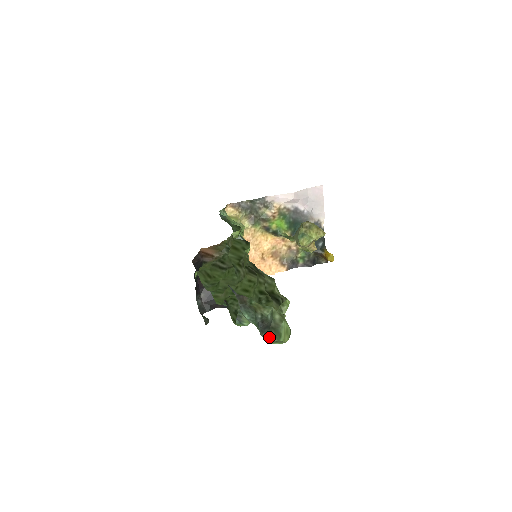
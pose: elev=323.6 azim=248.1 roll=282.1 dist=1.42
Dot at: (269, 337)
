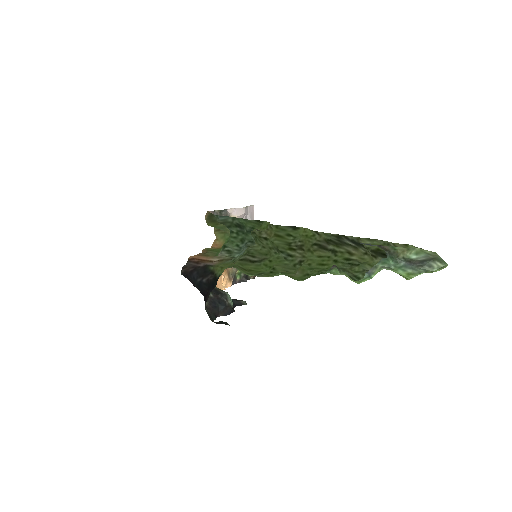
Dot at: (434, 266)
